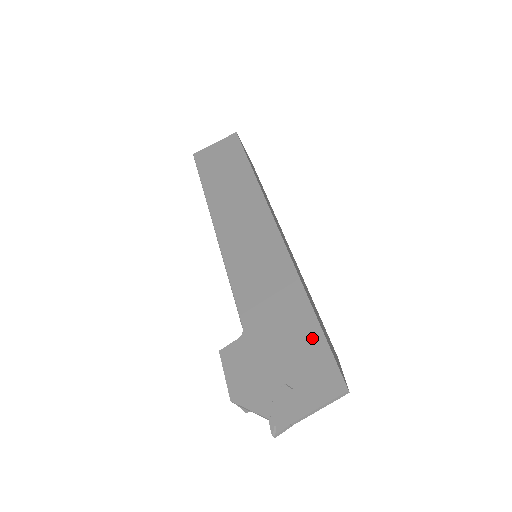
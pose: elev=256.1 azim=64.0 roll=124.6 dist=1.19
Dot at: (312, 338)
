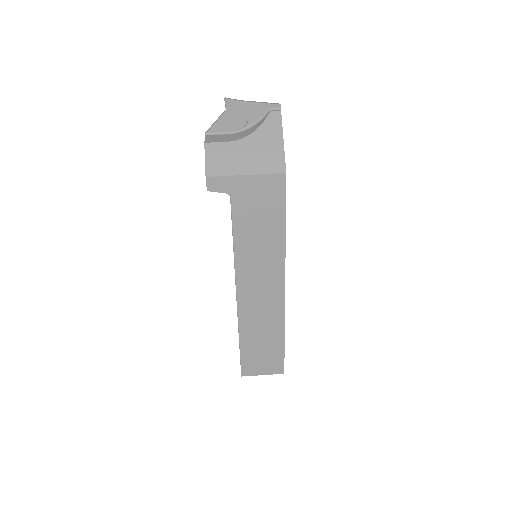
Dot at: occluded
